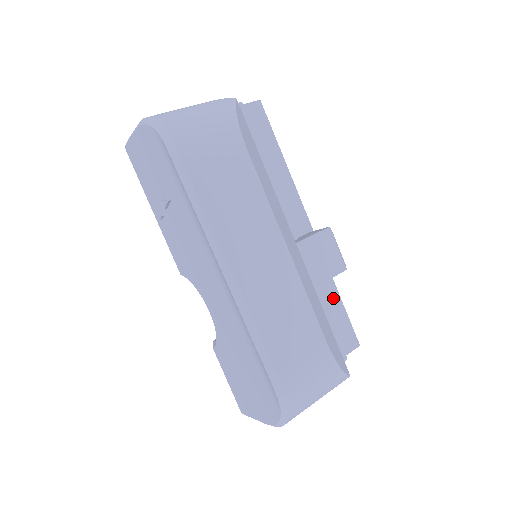
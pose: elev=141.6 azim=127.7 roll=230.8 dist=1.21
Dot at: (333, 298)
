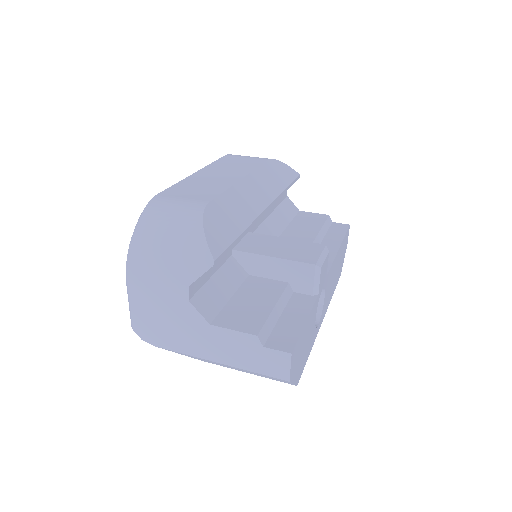
Dot at: (300, 310)
